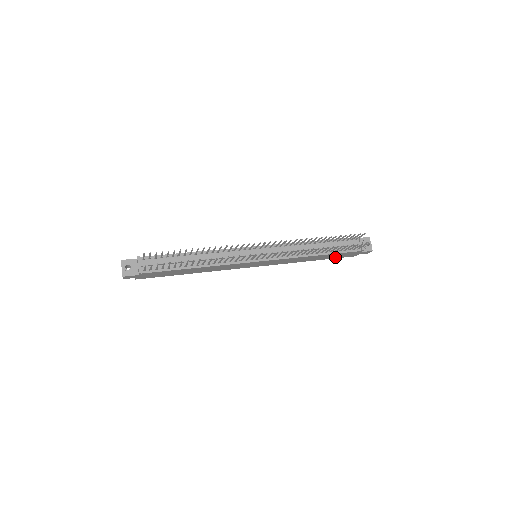
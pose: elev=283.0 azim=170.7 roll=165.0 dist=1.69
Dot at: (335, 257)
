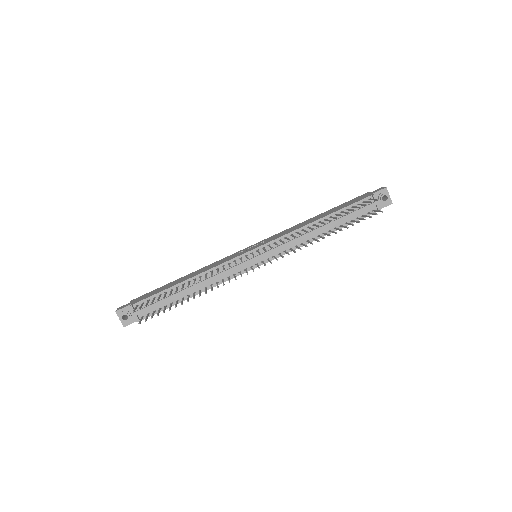
Dot at: occluded
